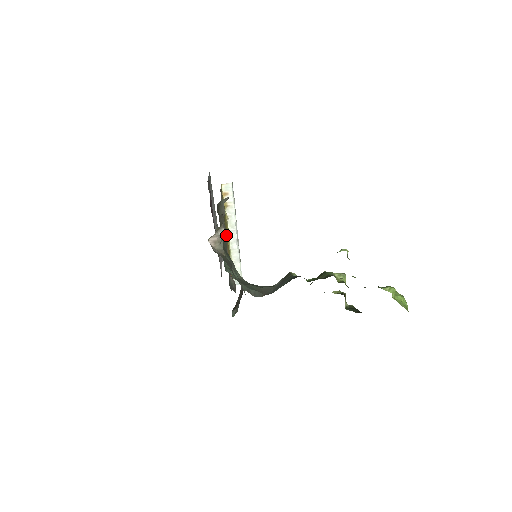
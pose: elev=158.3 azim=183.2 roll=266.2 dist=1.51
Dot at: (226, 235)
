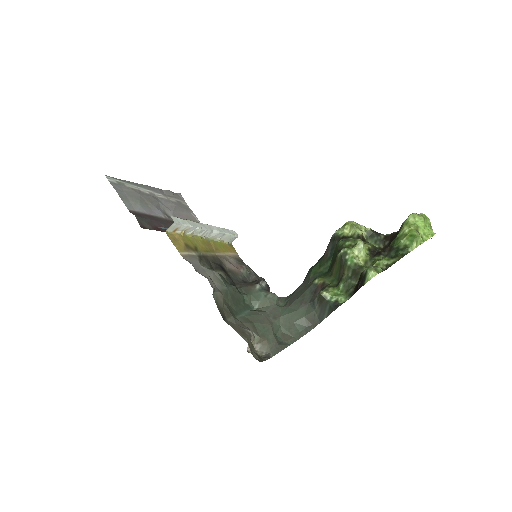
Dot at: (207, 250)
